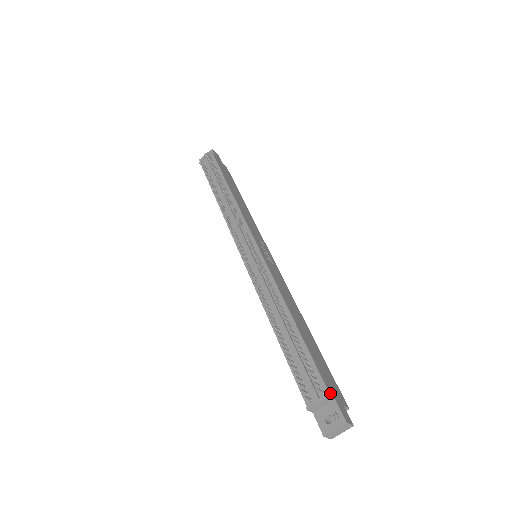
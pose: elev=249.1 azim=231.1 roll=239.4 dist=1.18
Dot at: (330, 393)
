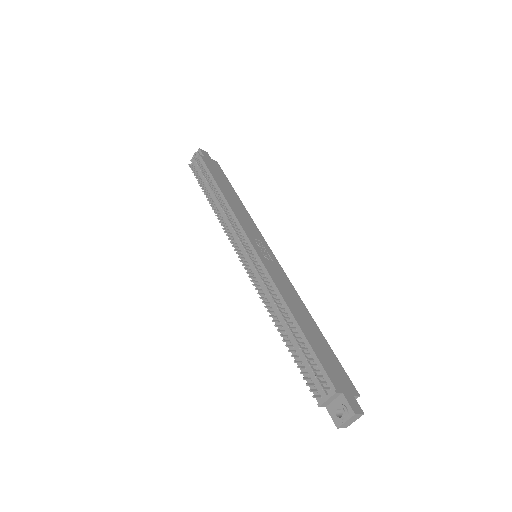
Dot at: (337, 389)
